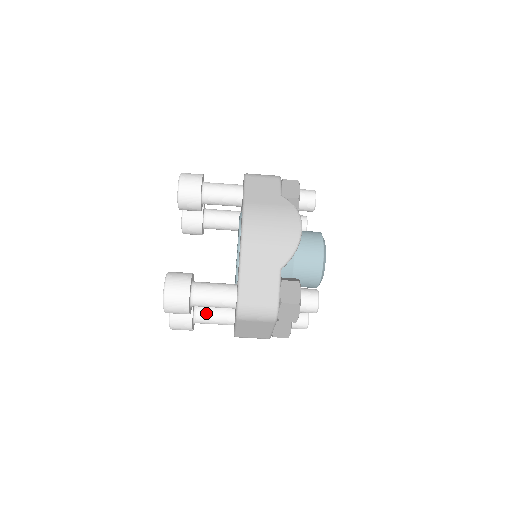
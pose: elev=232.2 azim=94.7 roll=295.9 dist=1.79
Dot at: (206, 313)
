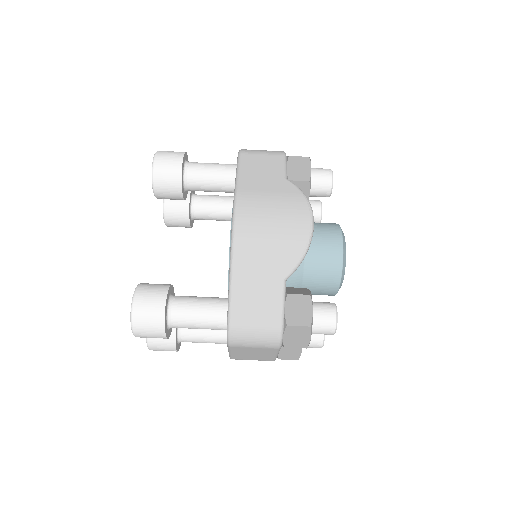
Dot at: (193, 330)
